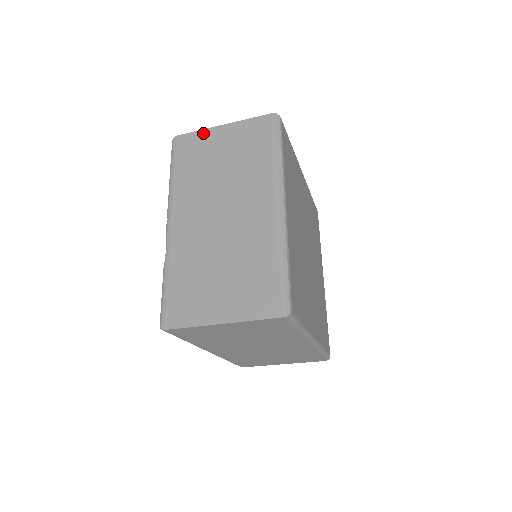
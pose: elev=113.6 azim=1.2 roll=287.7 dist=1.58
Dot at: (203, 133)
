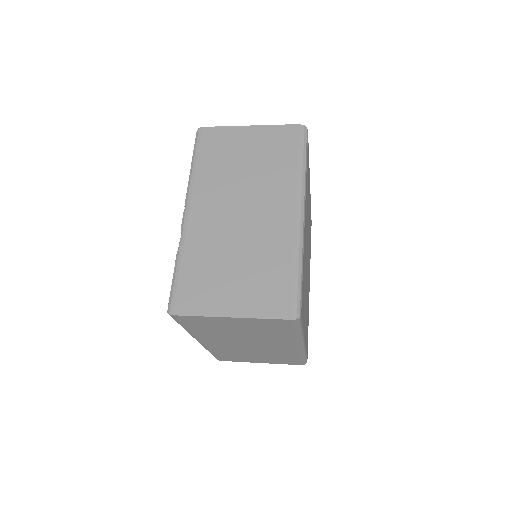
Dot at: (230, 130)
